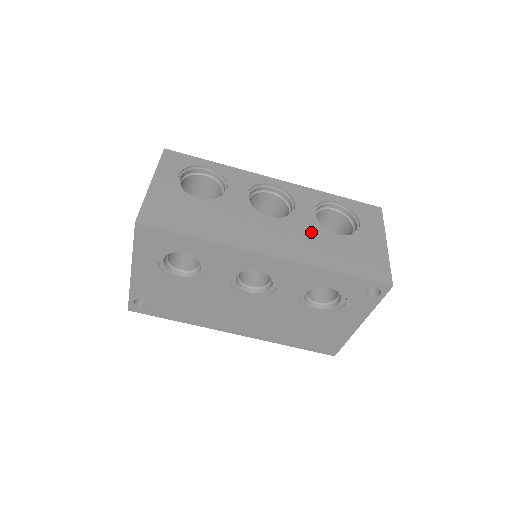
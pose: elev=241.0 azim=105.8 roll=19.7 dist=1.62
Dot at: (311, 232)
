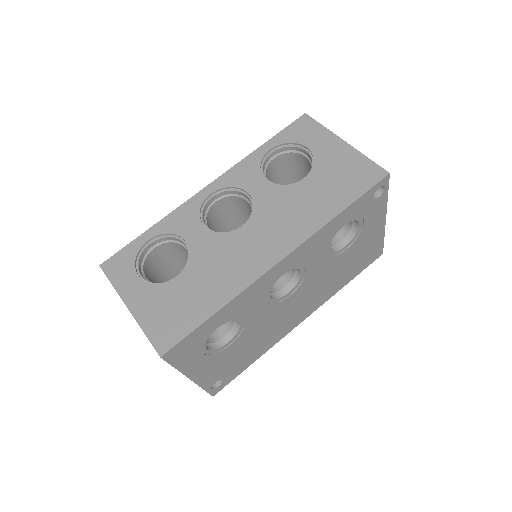
Dot at: (284, 201)
